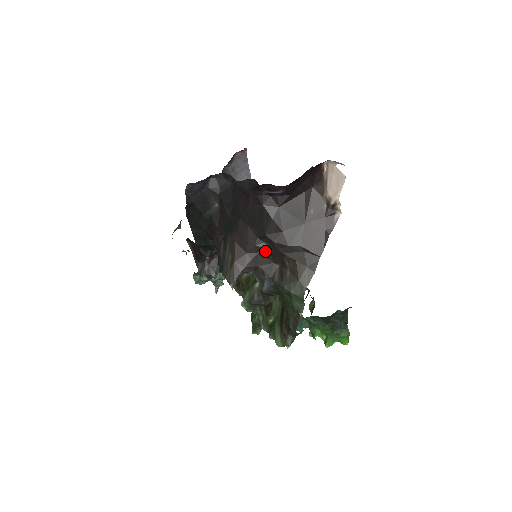
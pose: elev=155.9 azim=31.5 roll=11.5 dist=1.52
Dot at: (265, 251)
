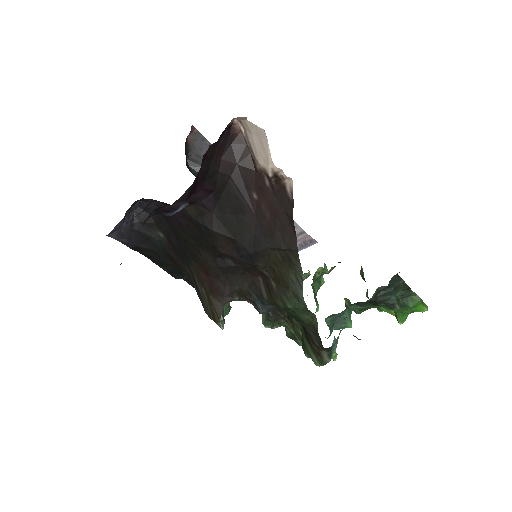
Dot at: (234, 269)
